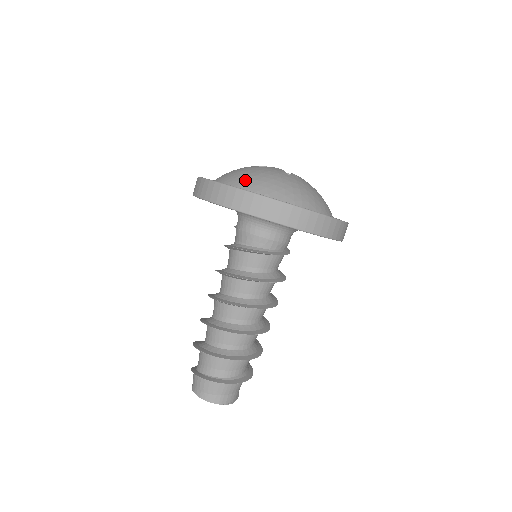
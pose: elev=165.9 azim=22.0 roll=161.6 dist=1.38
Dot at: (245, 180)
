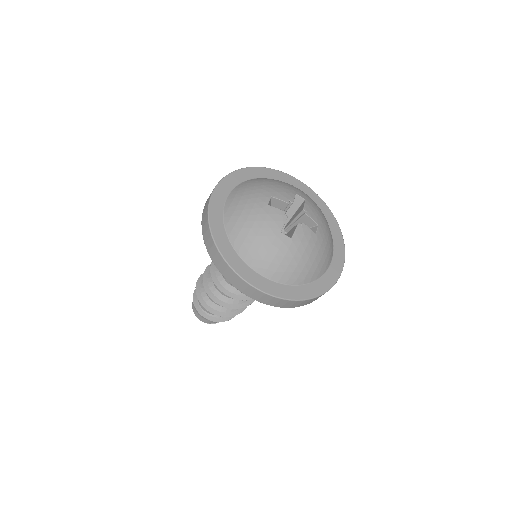
Dot at: (235, 221)
